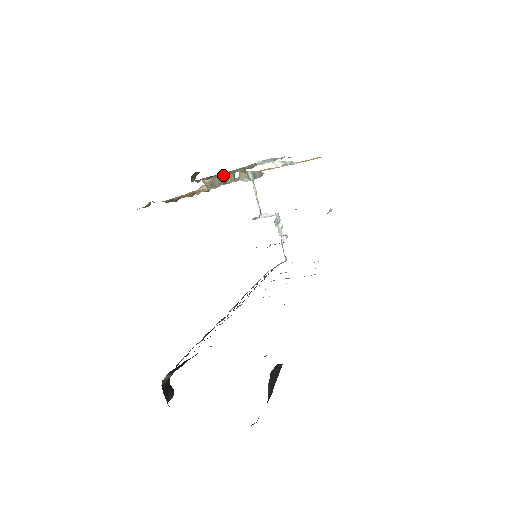
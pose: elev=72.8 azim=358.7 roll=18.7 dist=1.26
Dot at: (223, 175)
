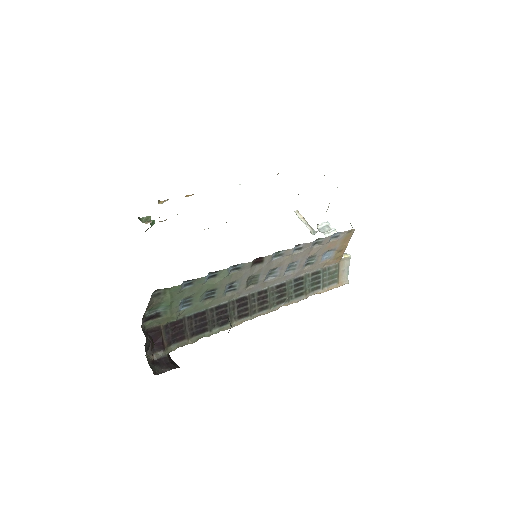
Dot at: occluded
